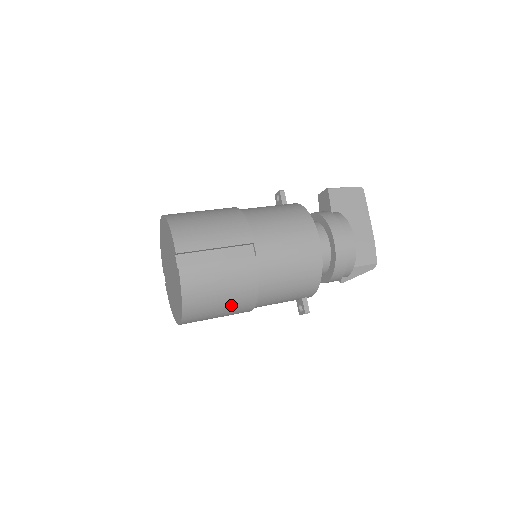
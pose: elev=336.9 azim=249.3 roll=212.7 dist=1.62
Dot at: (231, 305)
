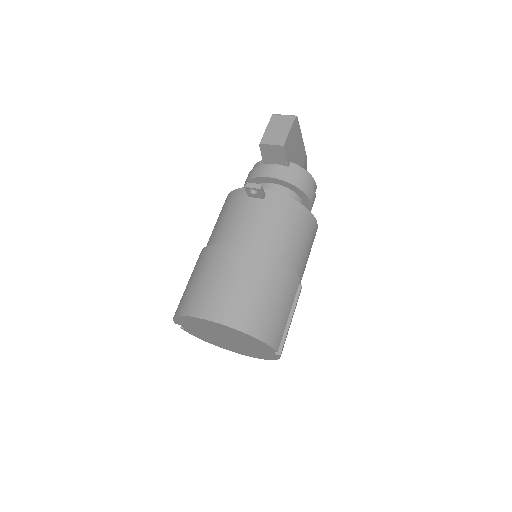
Dot at: occluded
